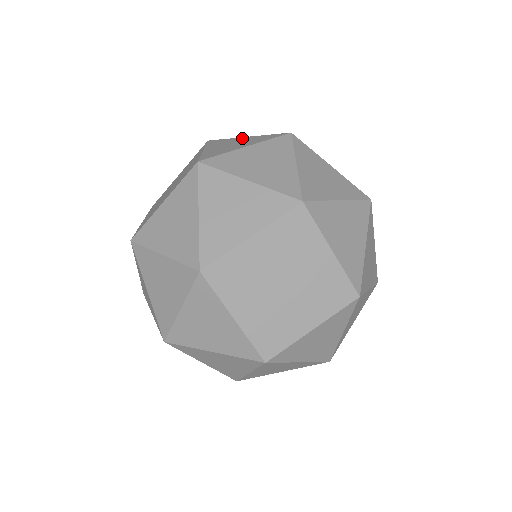
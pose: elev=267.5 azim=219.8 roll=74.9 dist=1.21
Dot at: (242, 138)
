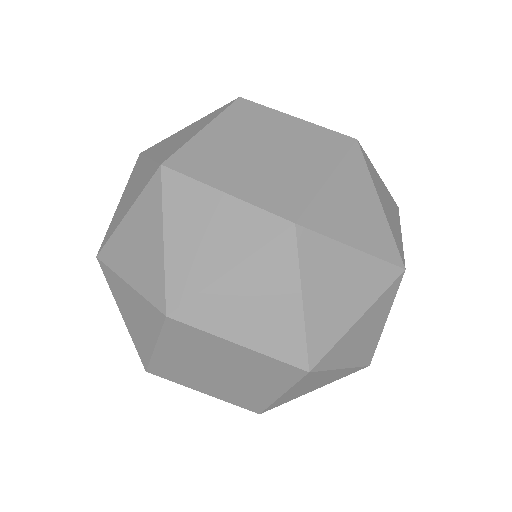
Dot at: occluded
